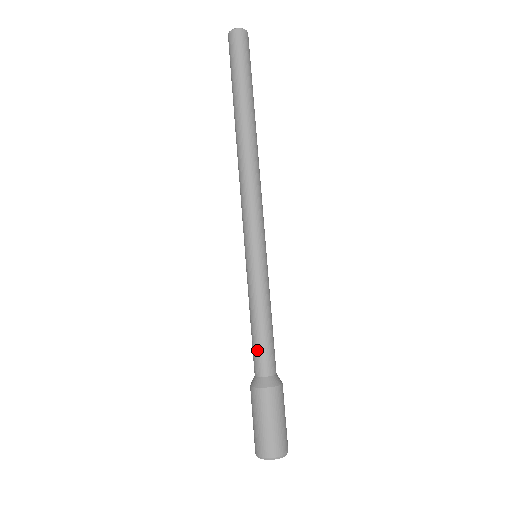
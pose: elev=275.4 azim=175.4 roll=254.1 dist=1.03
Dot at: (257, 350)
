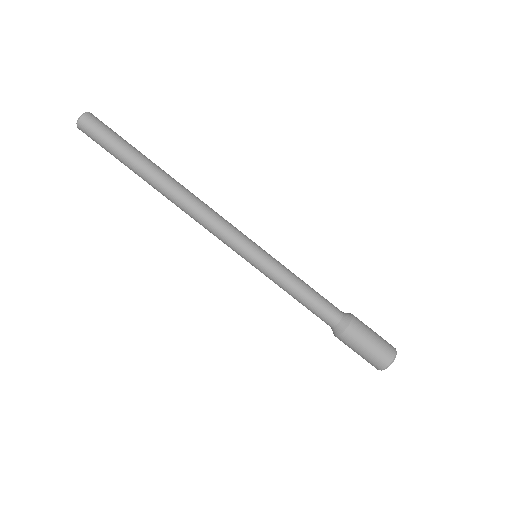
Dot at: (315, 314)
